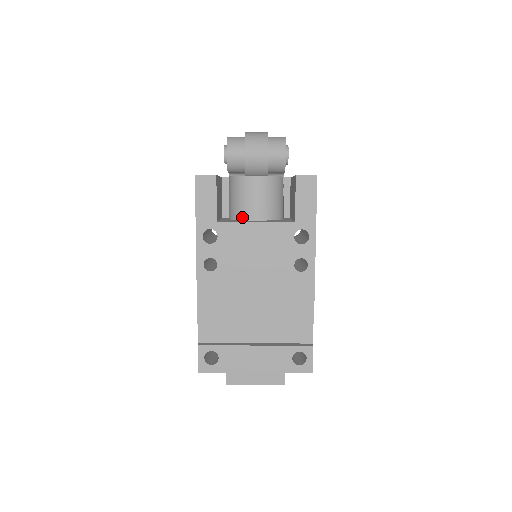
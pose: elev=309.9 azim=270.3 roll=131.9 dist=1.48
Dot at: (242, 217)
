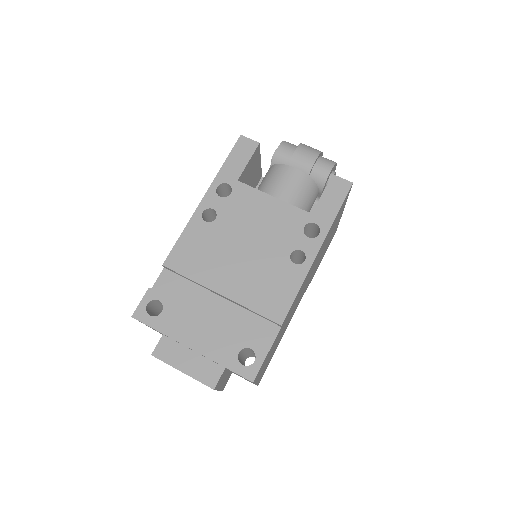
Dot at: occluded
